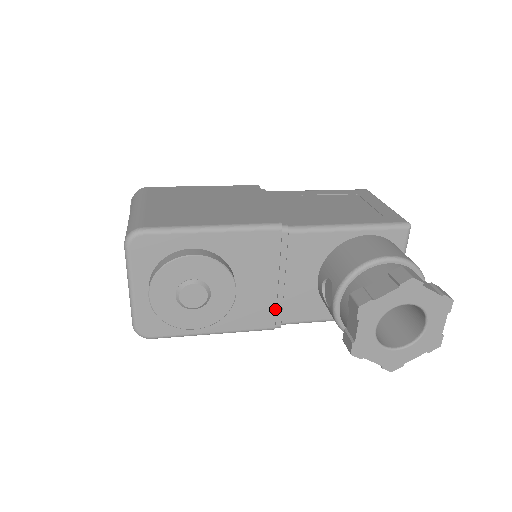
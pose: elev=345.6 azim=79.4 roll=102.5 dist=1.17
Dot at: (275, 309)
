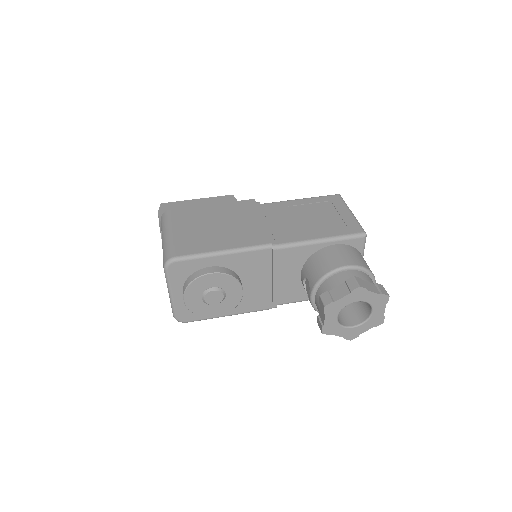
Dot at: (271, 297)
